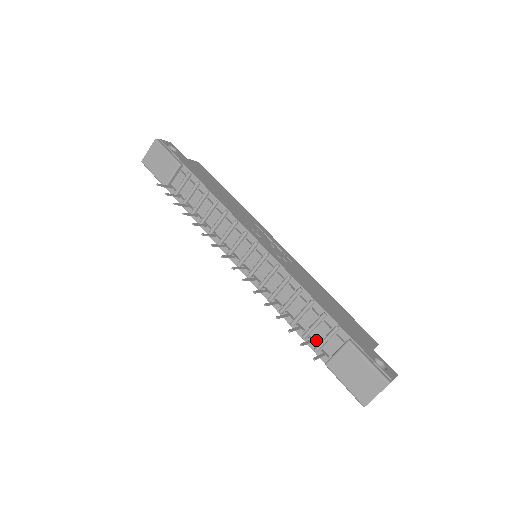
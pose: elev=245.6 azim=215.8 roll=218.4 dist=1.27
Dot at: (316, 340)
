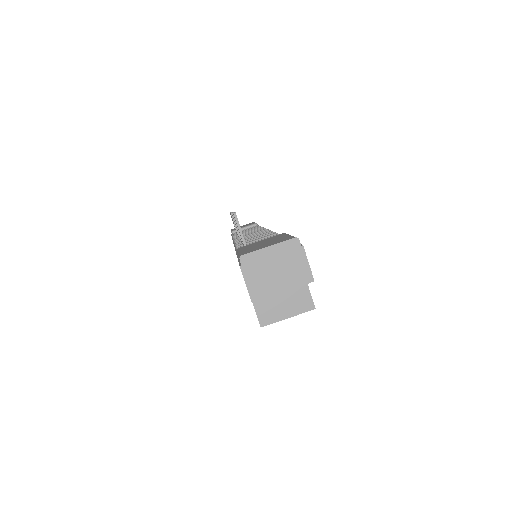
Dot at: occluded
